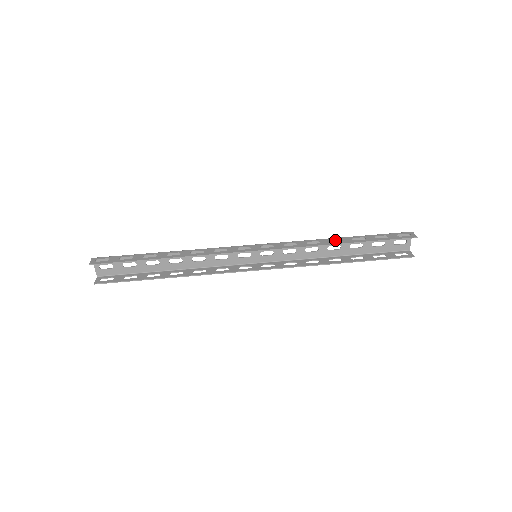
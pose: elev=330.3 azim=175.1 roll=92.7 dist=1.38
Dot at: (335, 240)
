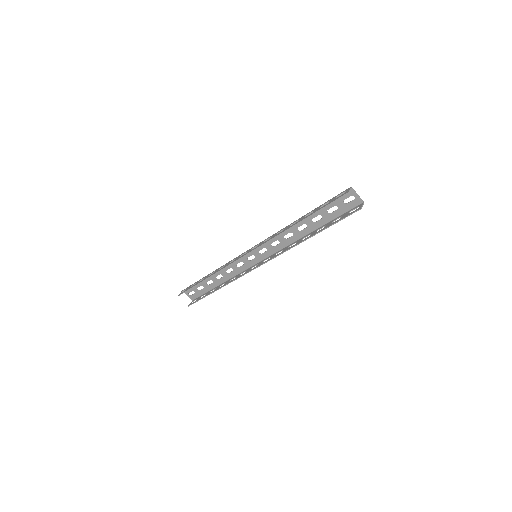
Dot at: occluded
